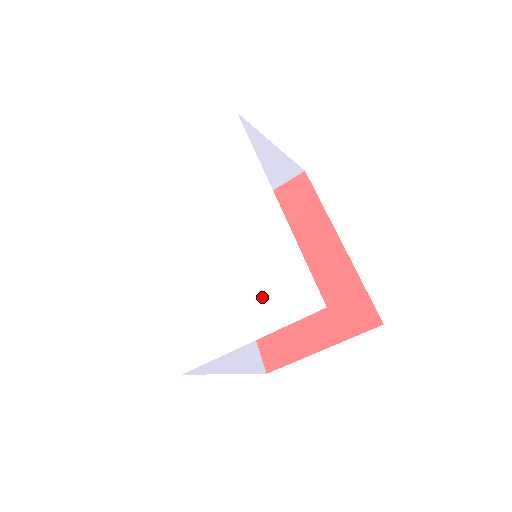
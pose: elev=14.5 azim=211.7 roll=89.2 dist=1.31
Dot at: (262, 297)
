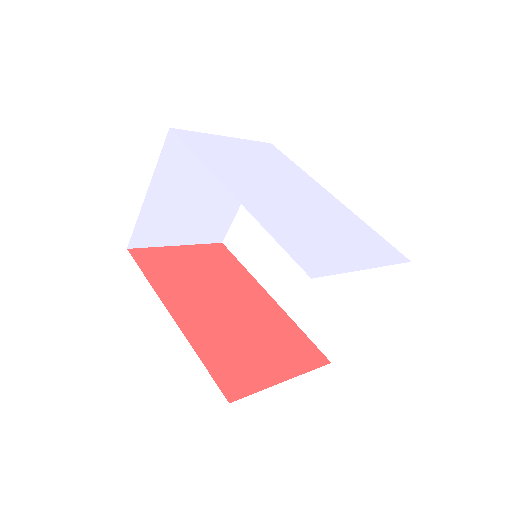
Dot at: (360, 243)
